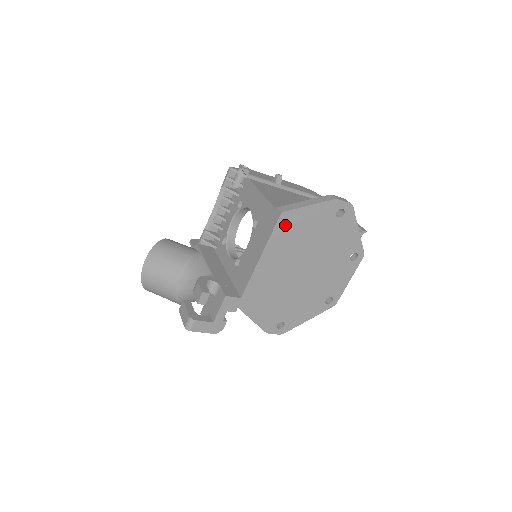
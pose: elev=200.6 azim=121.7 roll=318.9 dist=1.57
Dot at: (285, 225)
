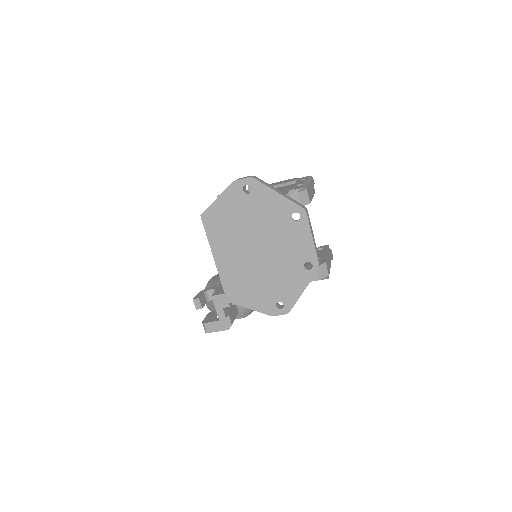
Dot at: (211, 223)
